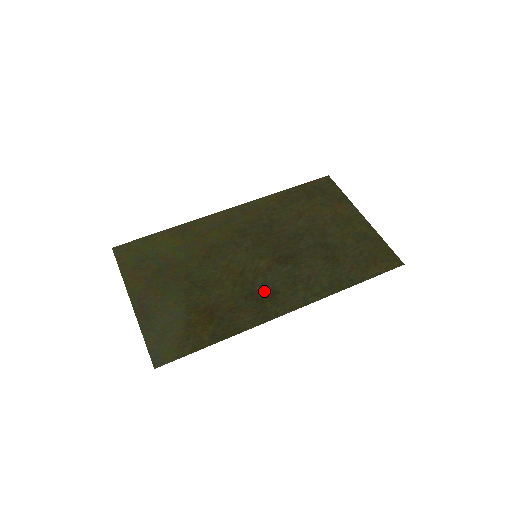
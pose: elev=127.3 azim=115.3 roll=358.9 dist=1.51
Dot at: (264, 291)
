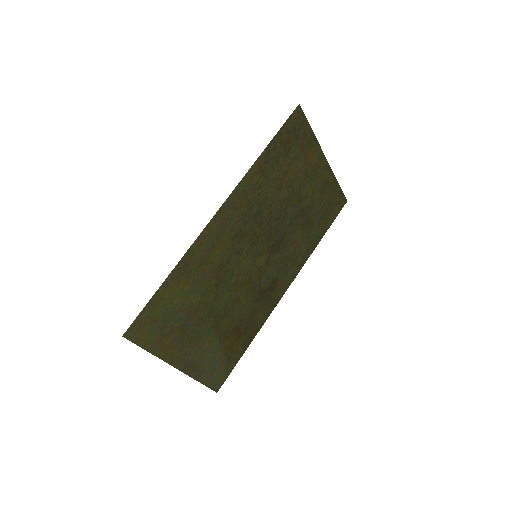
Dot at: (268, 286)
